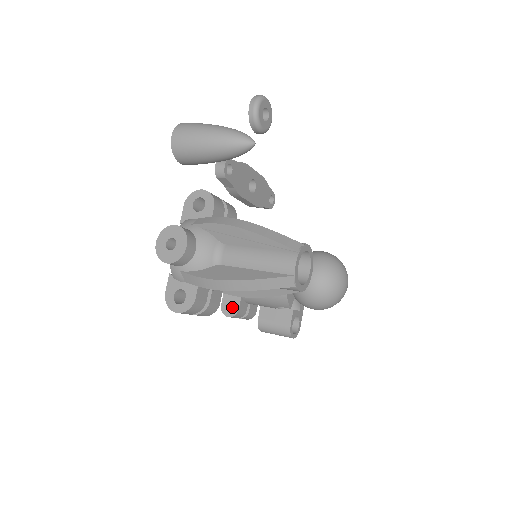
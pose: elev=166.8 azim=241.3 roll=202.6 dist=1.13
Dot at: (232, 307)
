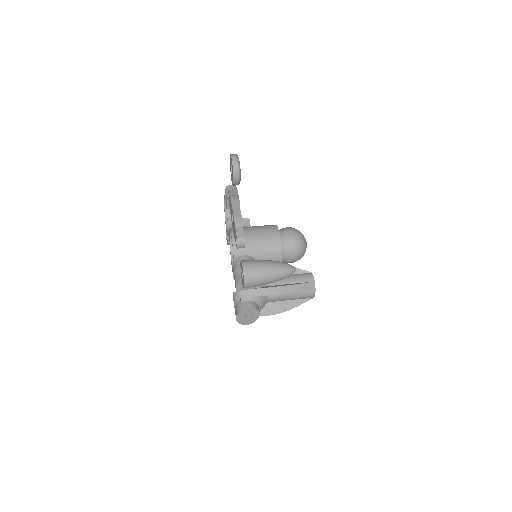
Dot at: occluded
